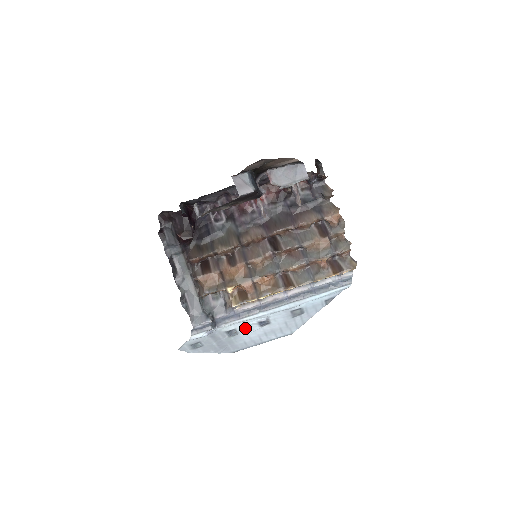
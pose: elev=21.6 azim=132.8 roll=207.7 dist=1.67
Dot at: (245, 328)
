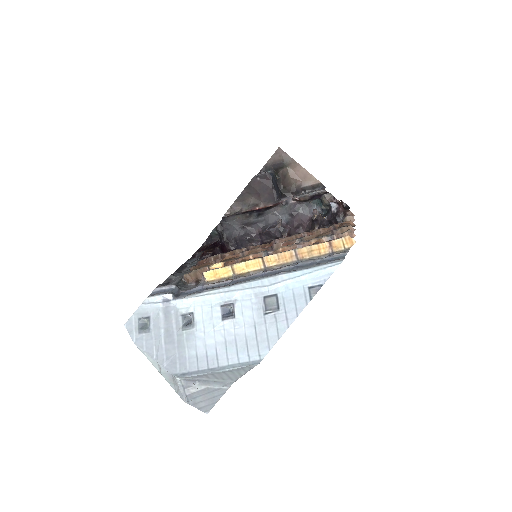
Dot at: (205, 318)
